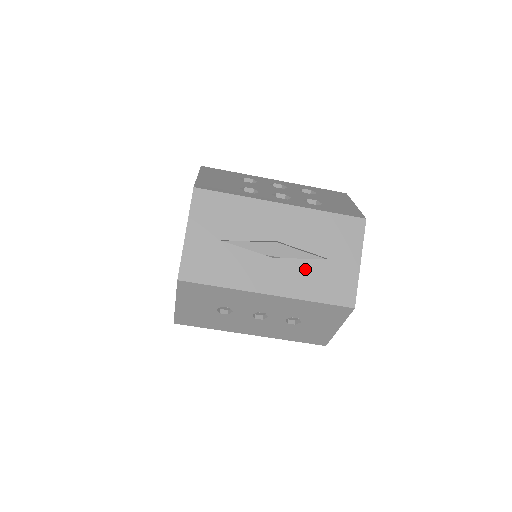
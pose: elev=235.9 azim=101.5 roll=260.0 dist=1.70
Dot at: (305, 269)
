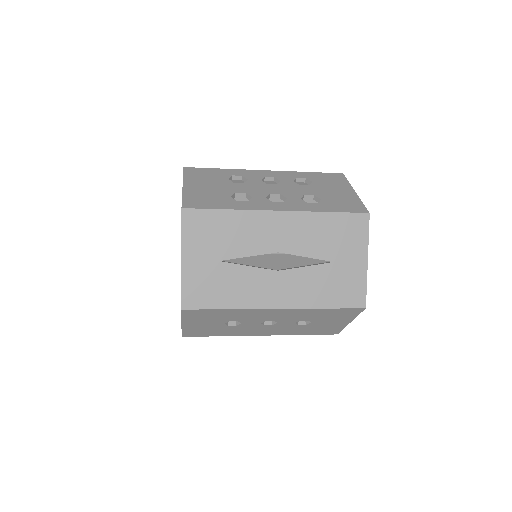
Dot at: (311, 277)
